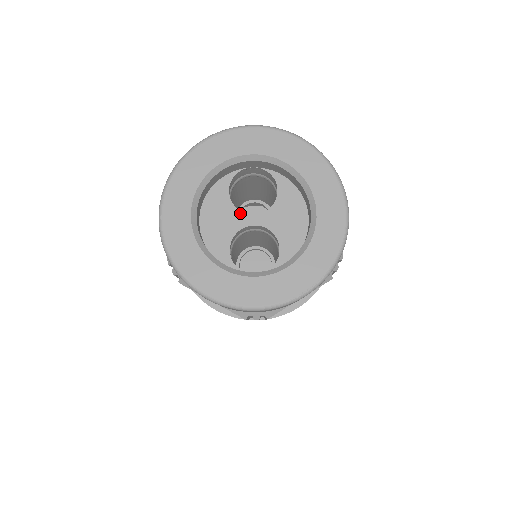
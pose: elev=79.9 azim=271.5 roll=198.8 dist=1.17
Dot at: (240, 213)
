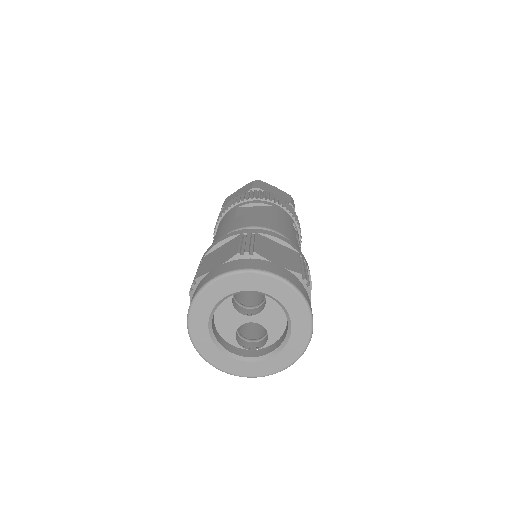
Dot at: (241, 315)
